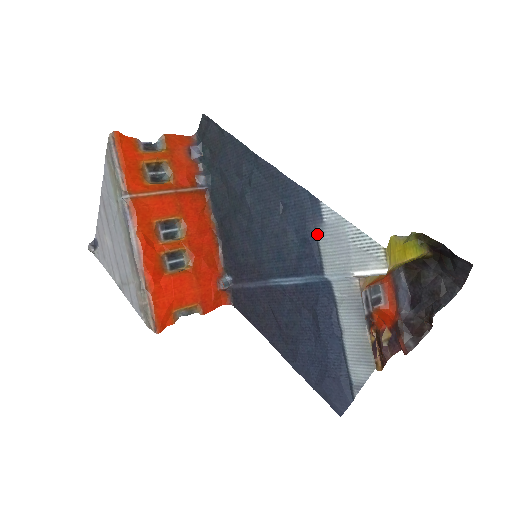
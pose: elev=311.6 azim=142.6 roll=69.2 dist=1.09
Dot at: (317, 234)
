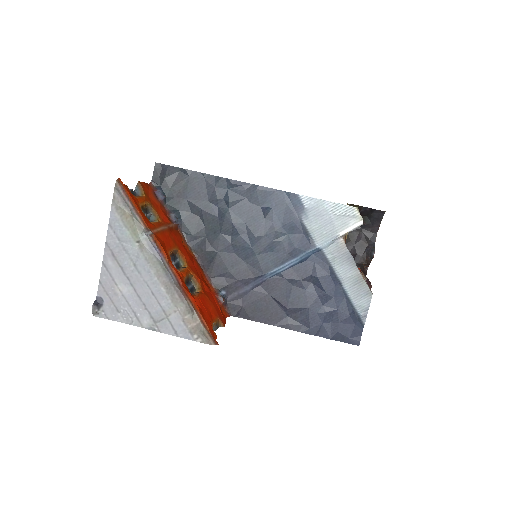
Dot at: (302, 219)
